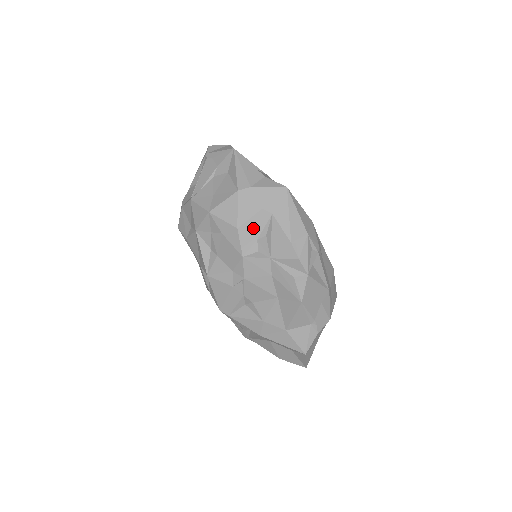
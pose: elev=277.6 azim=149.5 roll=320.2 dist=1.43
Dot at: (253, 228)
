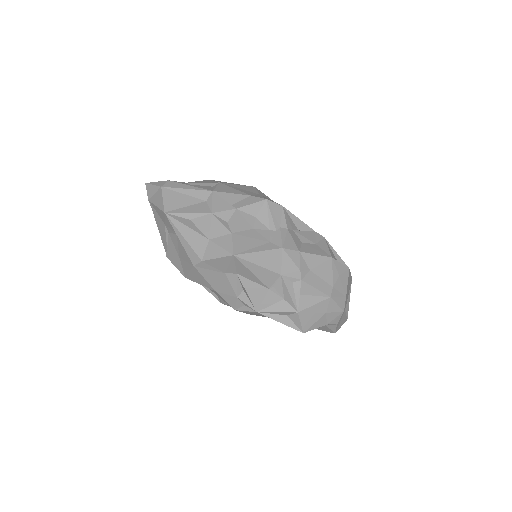
Dot at: (228, 289)
